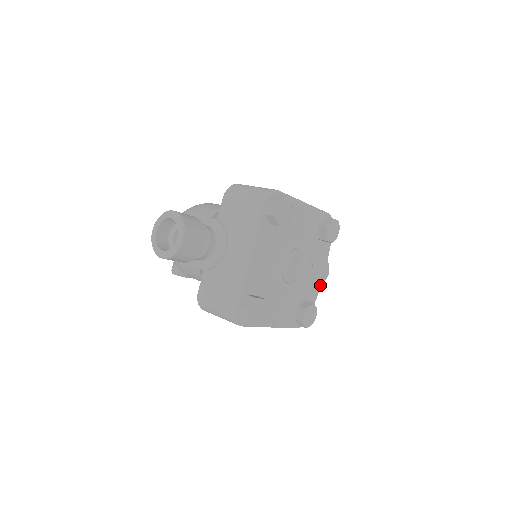
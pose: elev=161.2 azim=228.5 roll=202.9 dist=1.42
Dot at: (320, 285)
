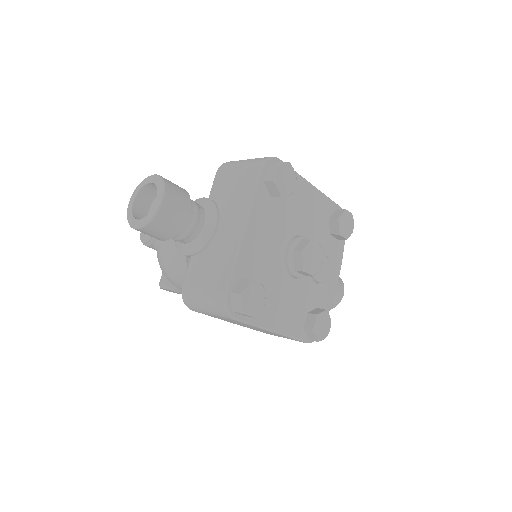
Dot at: (334, 293)
